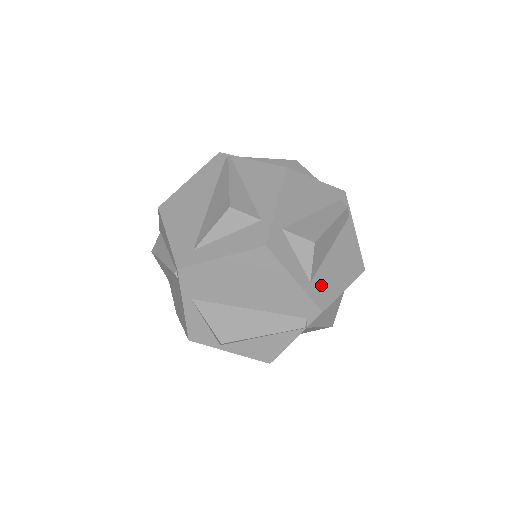
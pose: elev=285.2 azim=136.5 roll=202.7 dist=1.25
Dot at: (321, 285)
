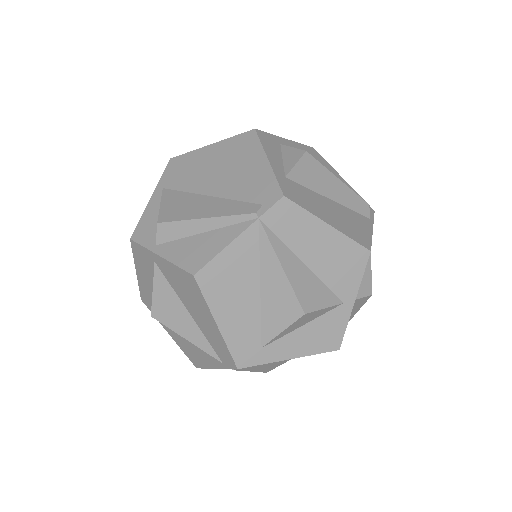
Dot at: (298, 191)
